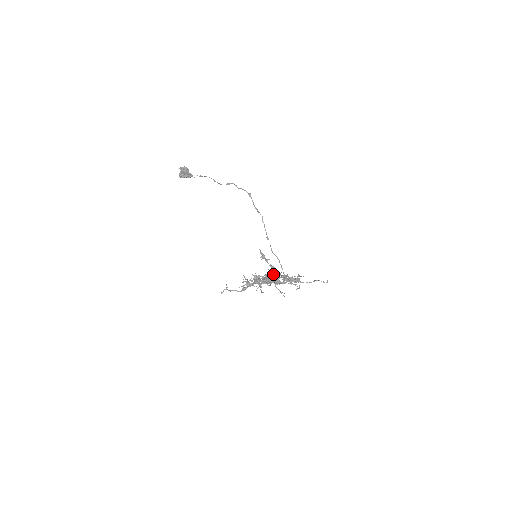
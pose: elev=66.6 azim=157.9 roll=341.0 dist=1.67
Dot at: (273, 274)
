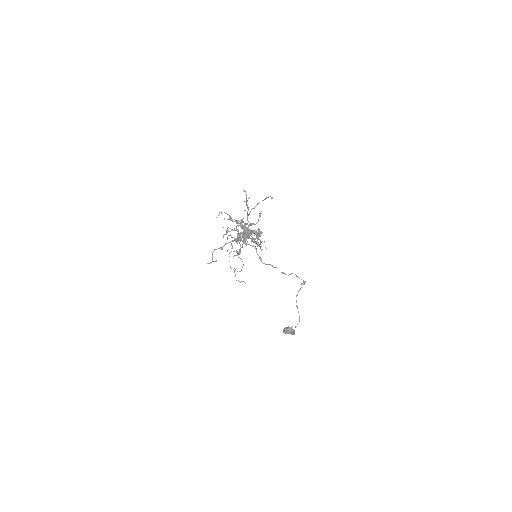
Dot at: (246, 223)
